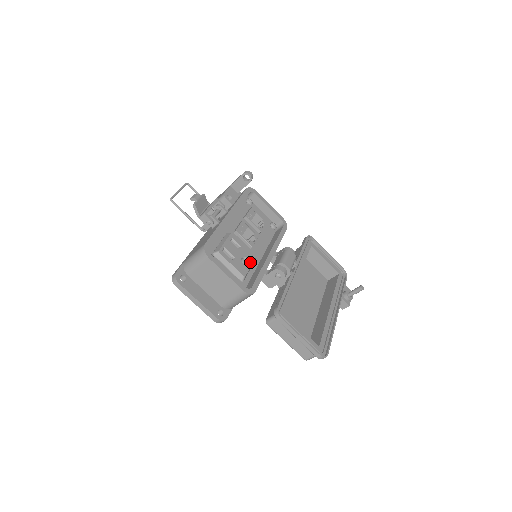
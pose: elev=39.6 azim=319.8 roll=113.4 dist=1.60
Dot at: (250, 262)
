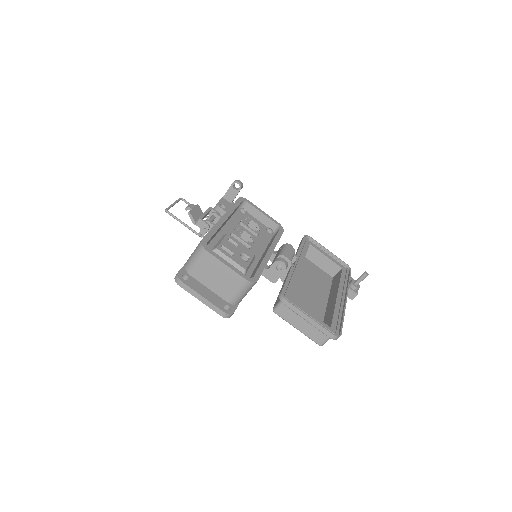
Dot at: (250, 258)
